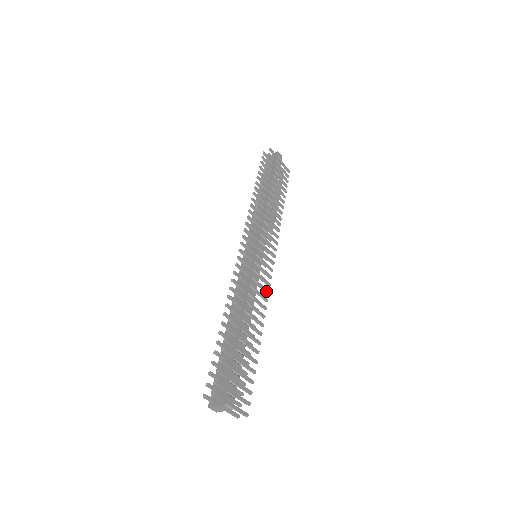
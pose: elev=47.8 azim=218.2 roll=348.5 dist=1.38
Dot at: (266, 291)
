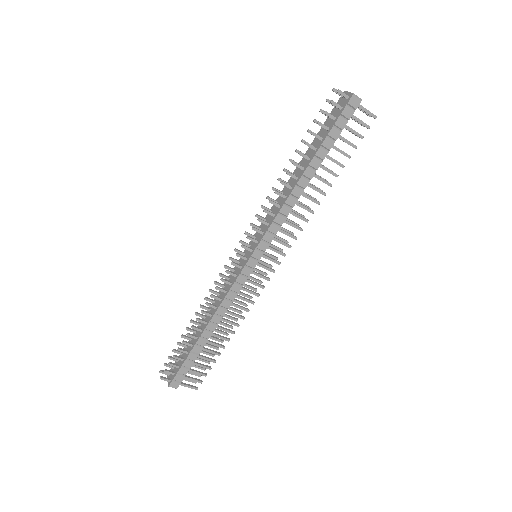
Dot at: occluded
